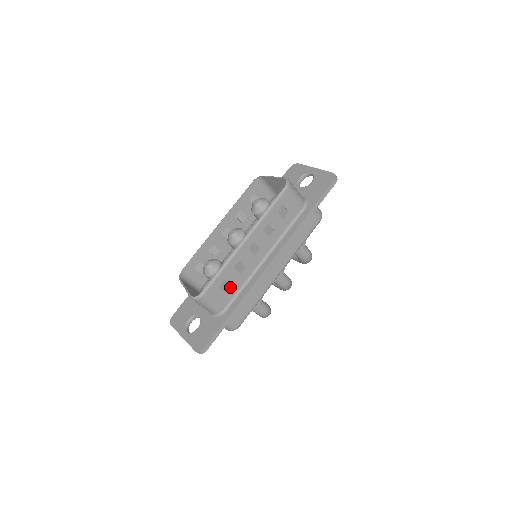
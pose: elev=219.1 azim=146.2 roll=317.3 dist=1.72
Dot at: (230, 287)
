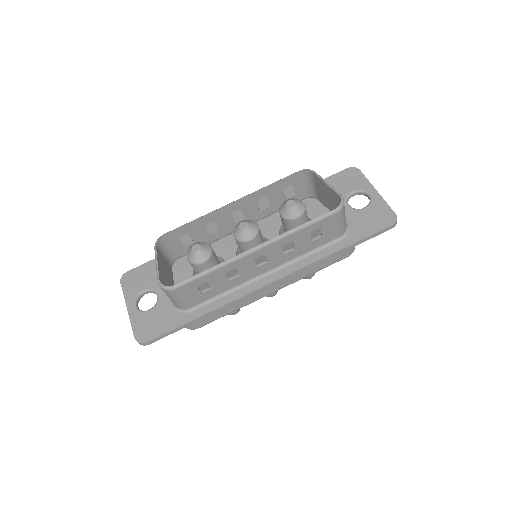
Dot at: (210, 289)
